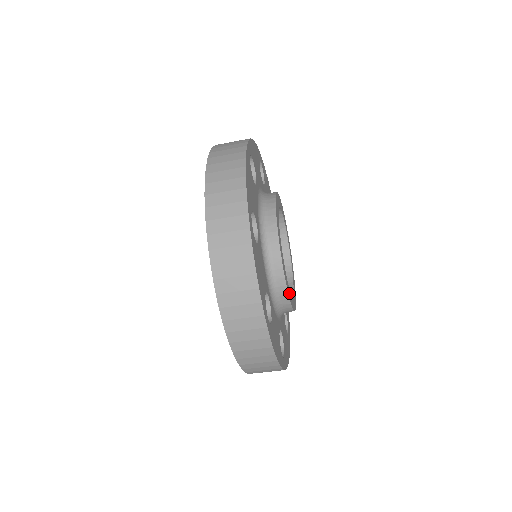
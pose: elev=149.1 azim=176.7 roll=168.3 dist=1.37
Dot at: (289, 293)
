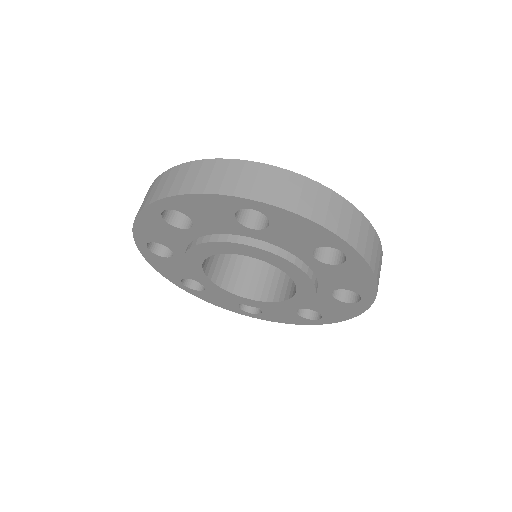
Dot at: occluded
